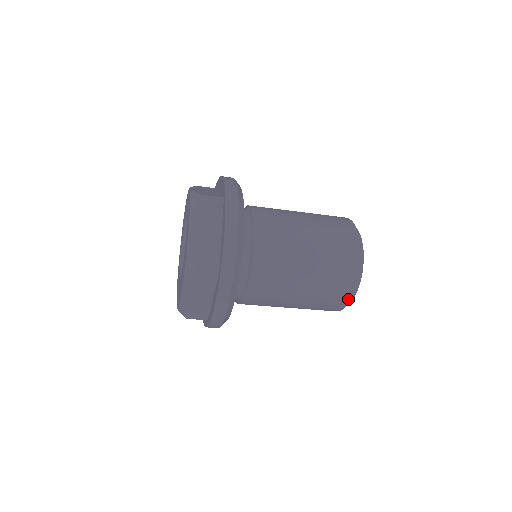
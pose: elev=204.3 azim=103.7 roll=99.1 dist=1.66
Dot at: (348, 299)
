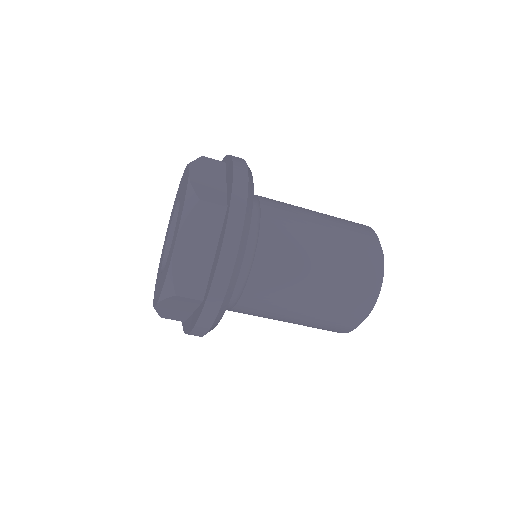
Dot at: (375, 288)
